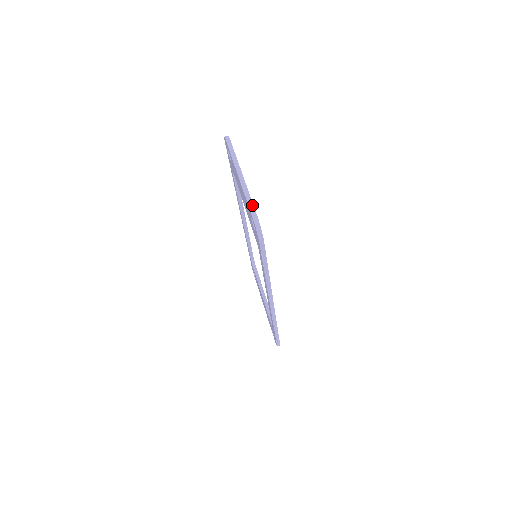
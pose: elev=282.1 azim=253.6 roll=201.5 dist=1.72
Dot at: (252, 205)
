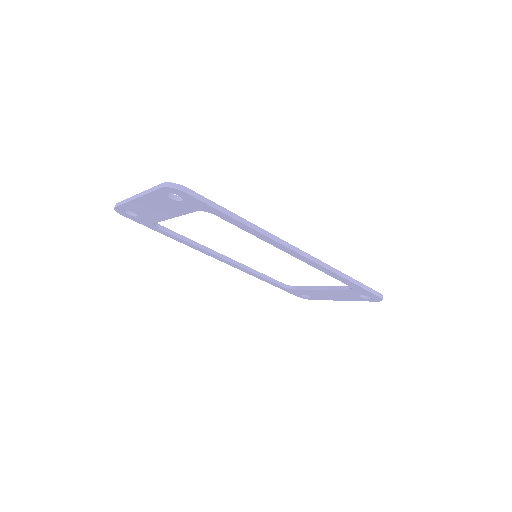
Dot at: (154, 187)
